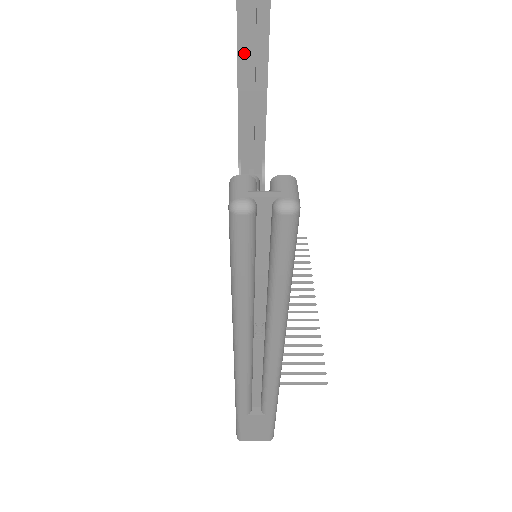
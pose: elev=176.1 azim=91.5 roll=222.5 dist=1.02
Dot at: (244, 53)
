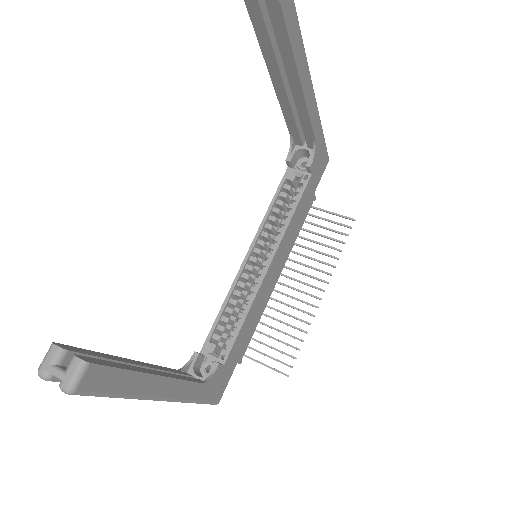
Dot at: (268, 52)
